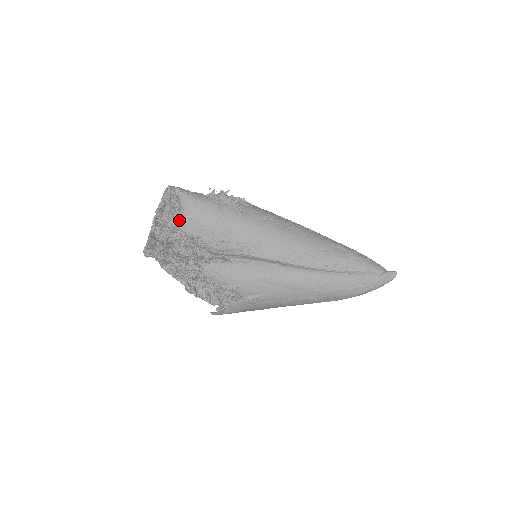
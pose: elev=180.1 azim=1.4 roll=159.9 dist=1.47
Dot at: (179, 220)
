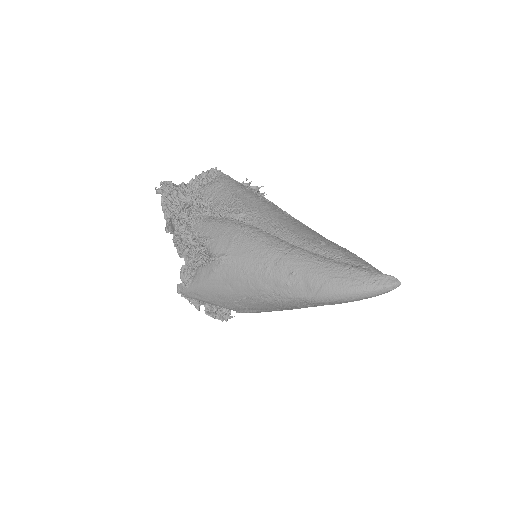
Dot at: (204, 186)
